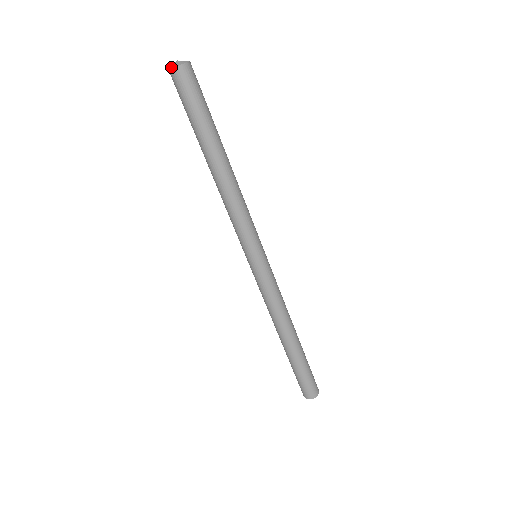
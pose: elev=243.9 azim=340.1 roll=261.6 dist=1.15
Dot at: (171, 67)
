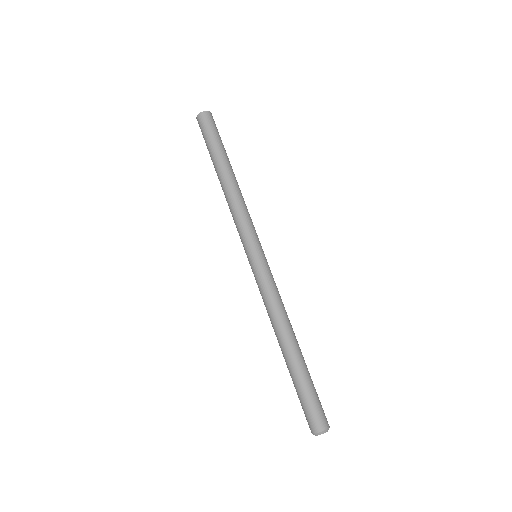
Dot at: (204, 111)
